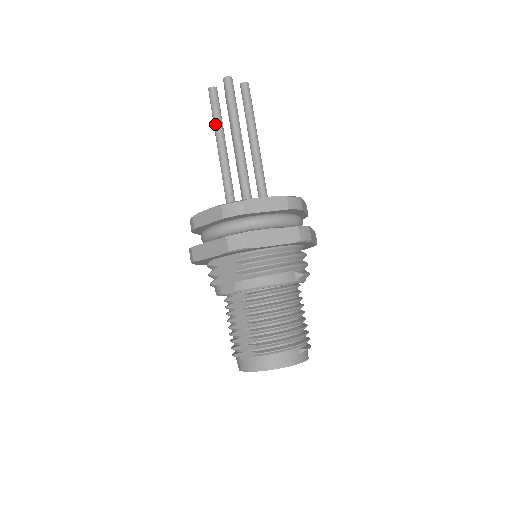
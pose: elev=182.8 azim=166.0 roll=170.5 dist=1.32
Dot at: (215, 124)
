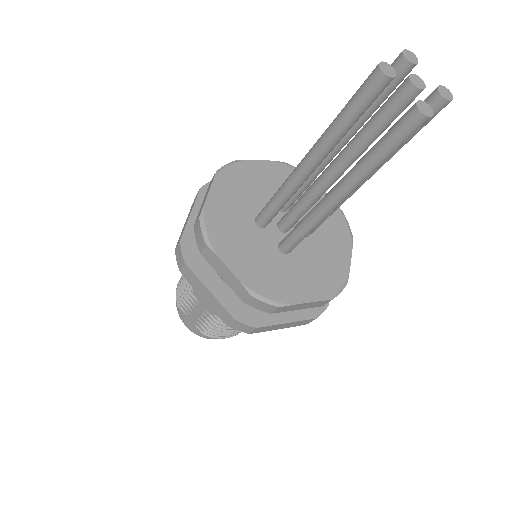
Dot at: (333, 133)
